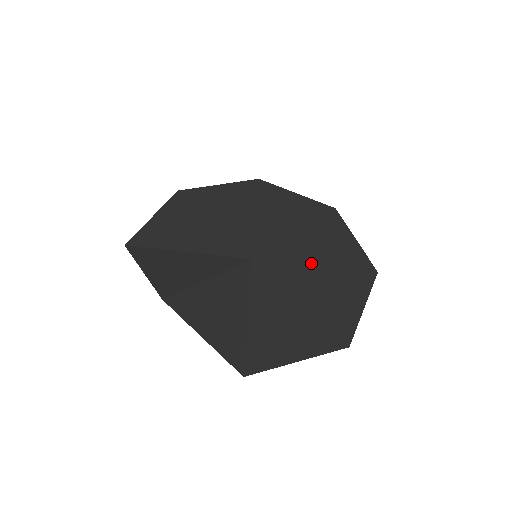
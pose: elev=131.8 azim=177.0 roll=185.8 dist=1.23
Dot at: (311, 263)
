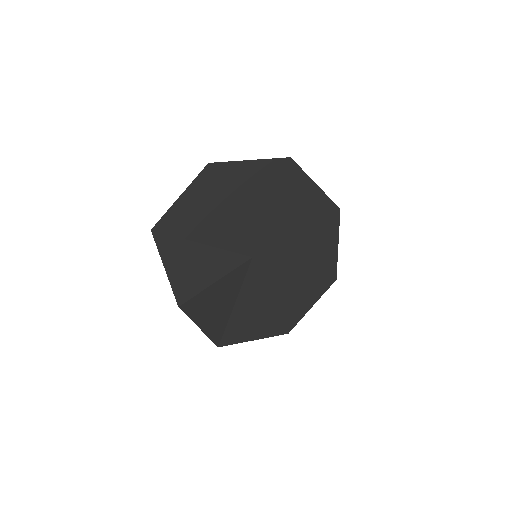
Dot at: (294, 266)
